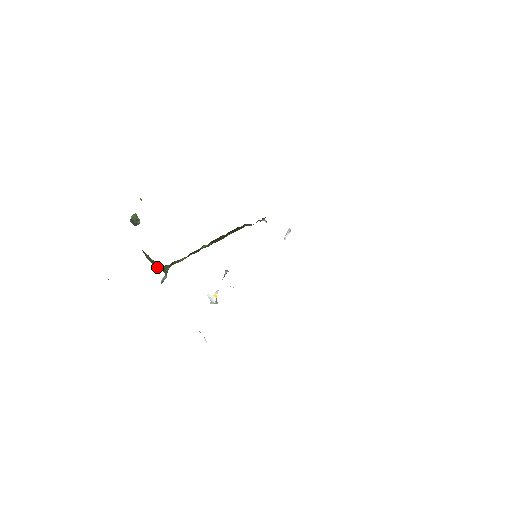
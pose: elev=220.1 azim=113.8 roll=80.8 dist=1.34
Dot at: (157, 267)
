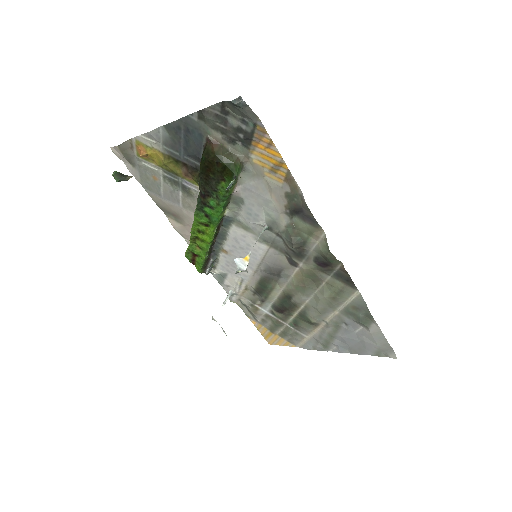
Dot at: (233, 162)
